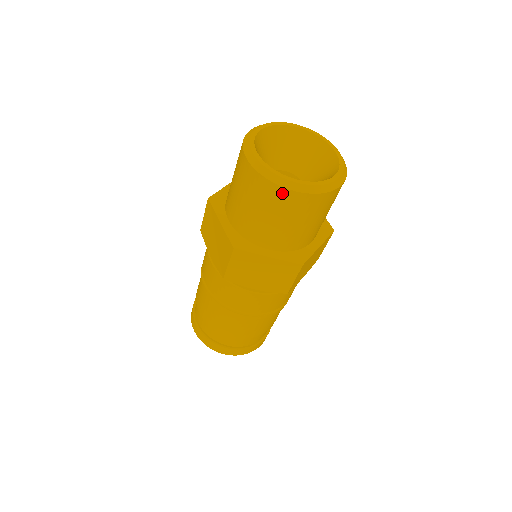
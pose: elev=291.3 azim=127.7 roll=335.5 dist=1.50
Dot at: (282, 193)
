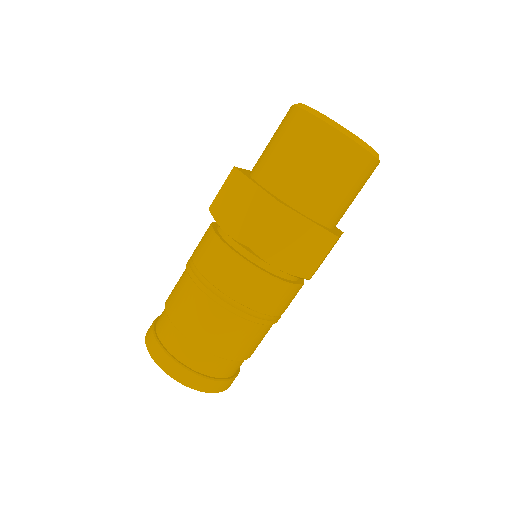
Dot at: (298, 115)
